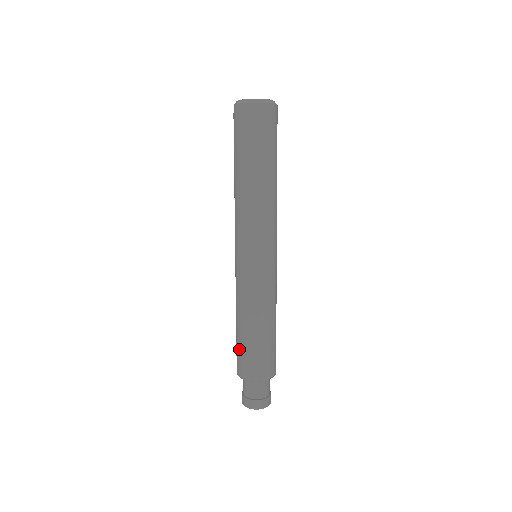
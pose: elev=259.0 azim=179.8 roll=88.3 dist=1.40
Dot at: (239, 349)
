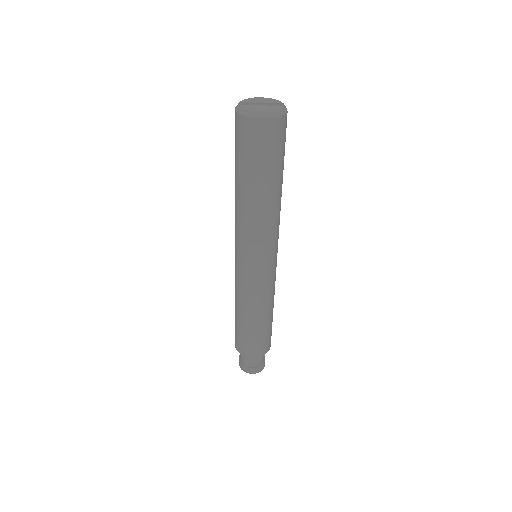
Dot at: (237, 332)
